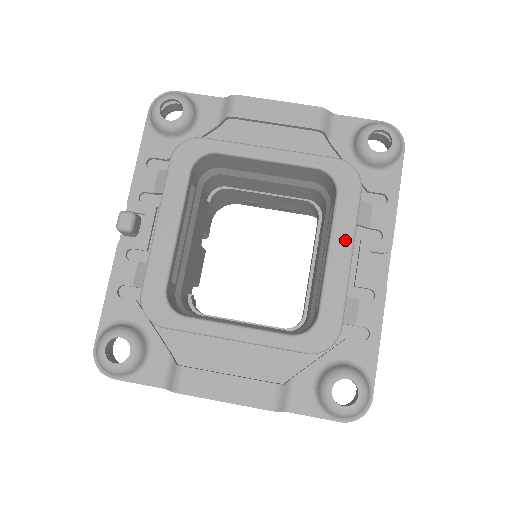
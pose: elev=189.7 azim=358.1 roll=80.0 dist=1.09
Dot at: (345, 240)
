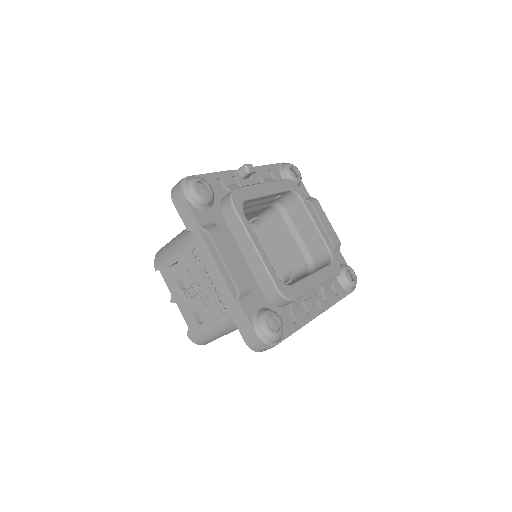
Dot at: (321, 279)
